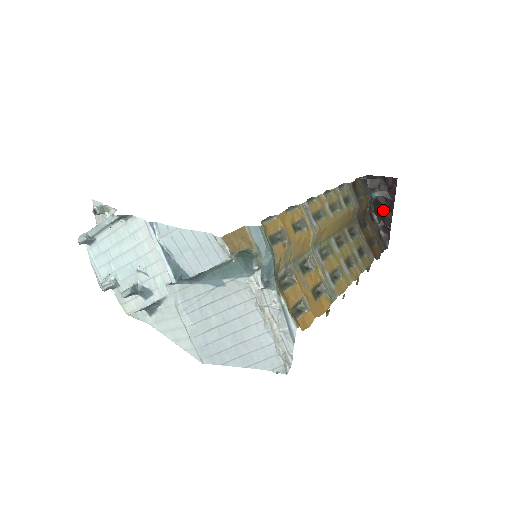
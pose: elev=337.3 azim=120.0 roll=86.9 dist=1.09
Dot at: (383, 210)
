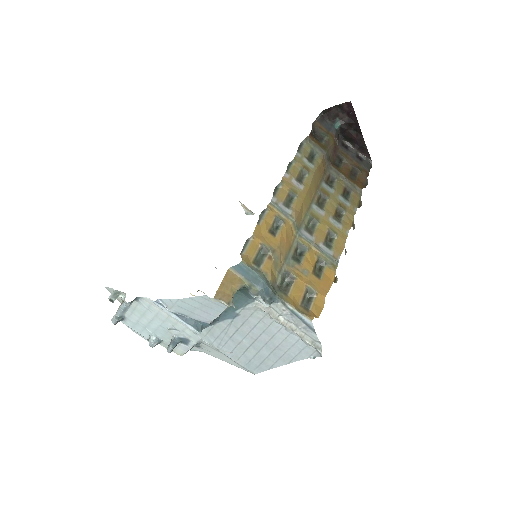
Dot at: (352, 135)
